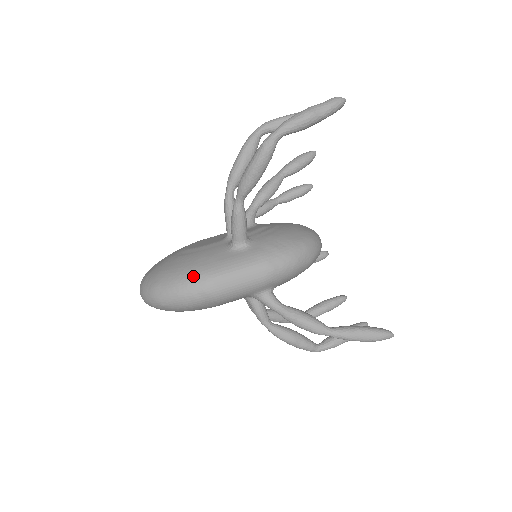
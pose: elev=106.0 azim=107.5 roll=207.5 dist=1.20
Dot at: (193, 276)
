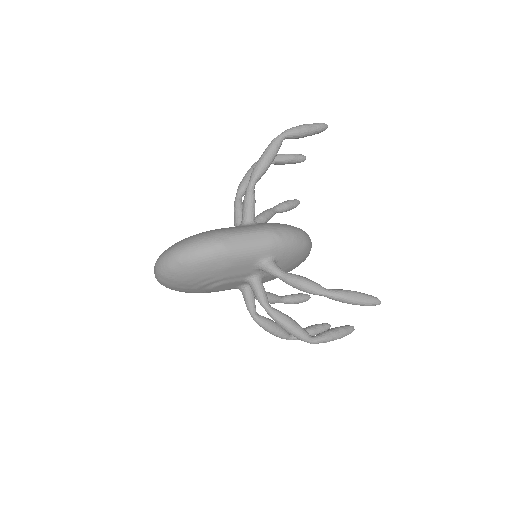
Dot at: (211, 234)
